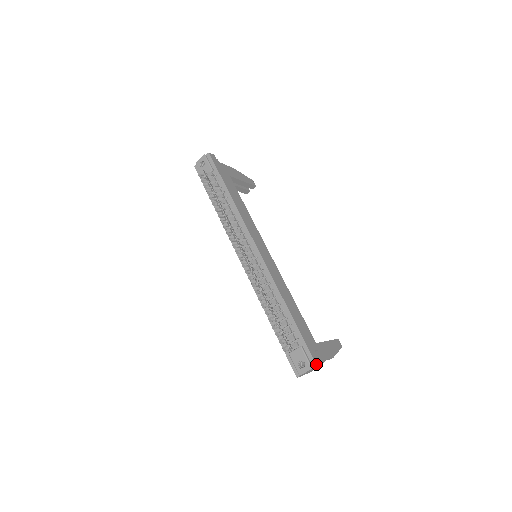
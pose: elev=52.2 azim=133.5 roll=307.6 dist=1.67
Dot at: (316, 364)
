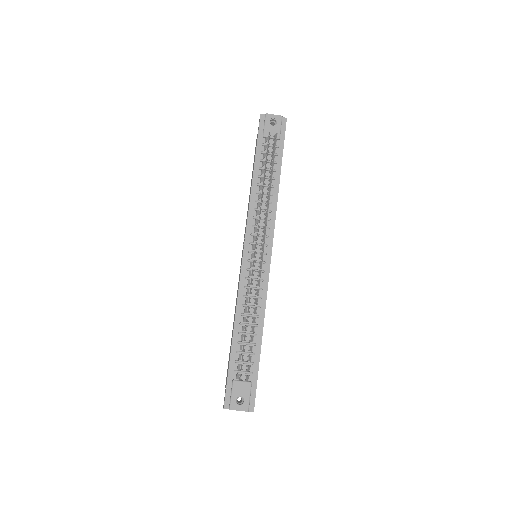
Dot at: occluded
